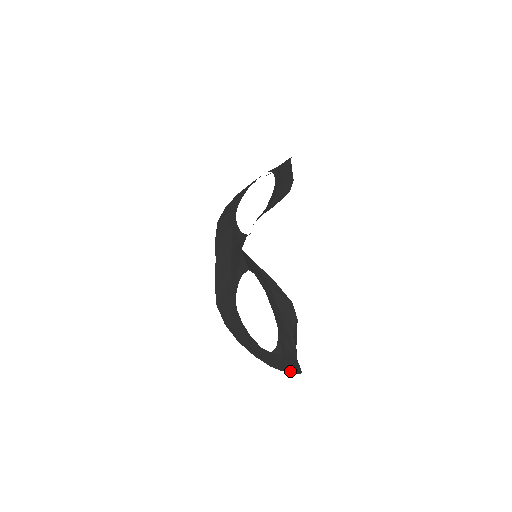
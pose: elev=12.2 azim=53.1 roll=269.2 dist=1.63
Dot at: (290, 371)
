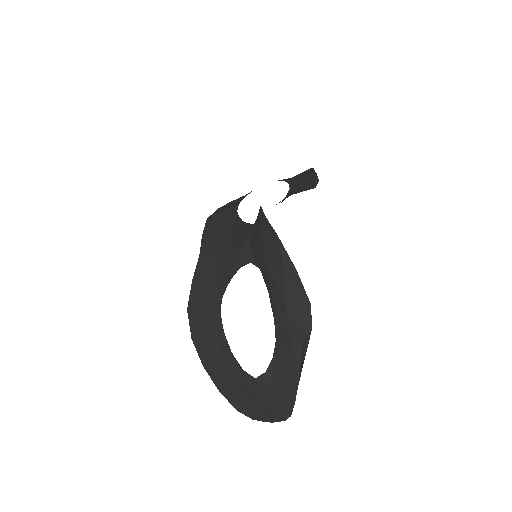
Dot at: (269, 417)
